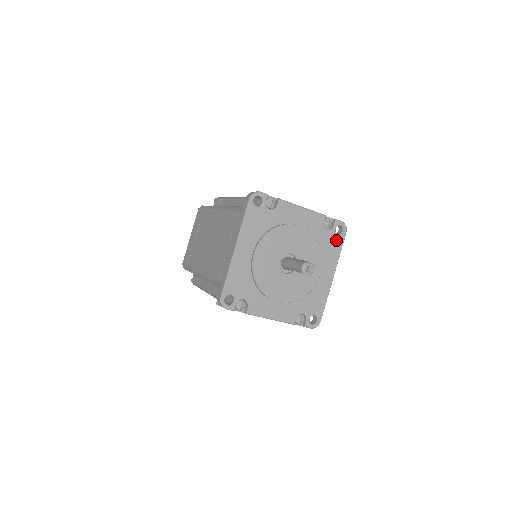
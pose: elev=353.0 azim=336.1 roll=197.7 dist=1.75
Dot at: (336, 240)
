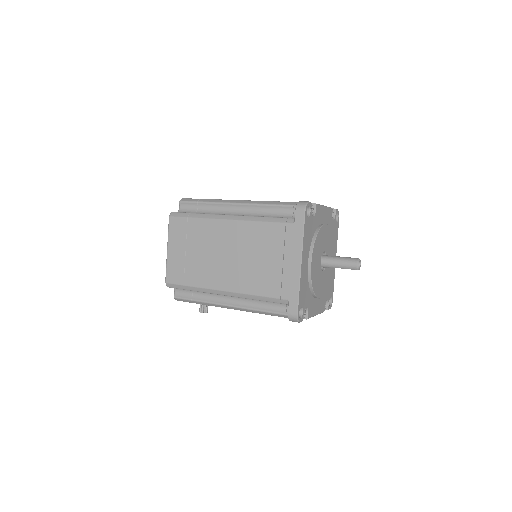
Dot at: (336, 227)
